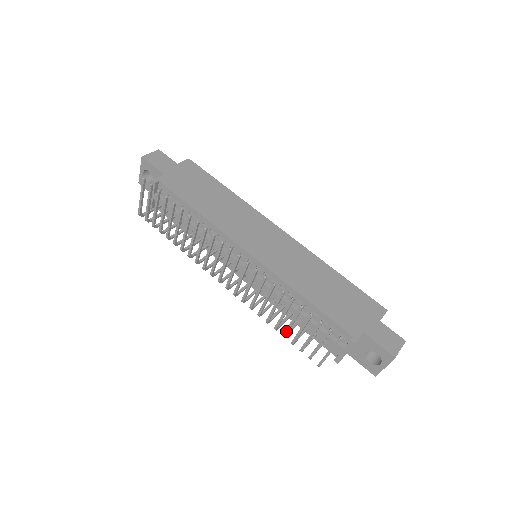
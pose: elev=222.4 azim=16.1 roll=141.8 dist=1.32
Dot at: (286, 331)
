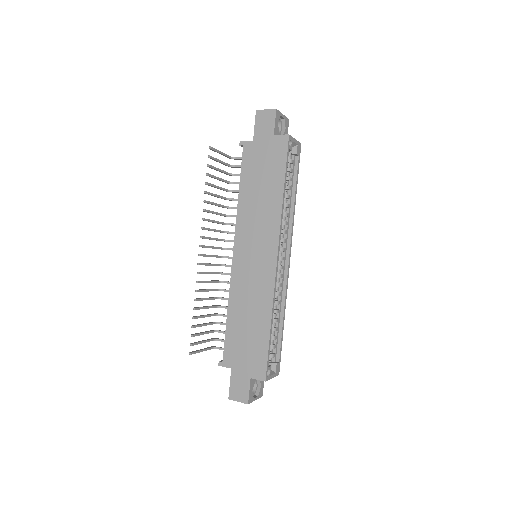
Dot at: (211, 315)
